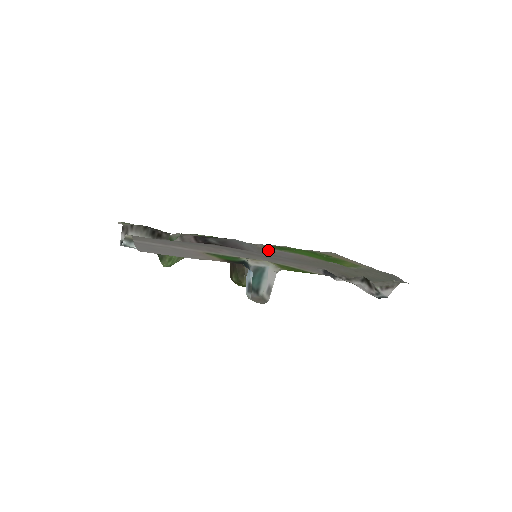
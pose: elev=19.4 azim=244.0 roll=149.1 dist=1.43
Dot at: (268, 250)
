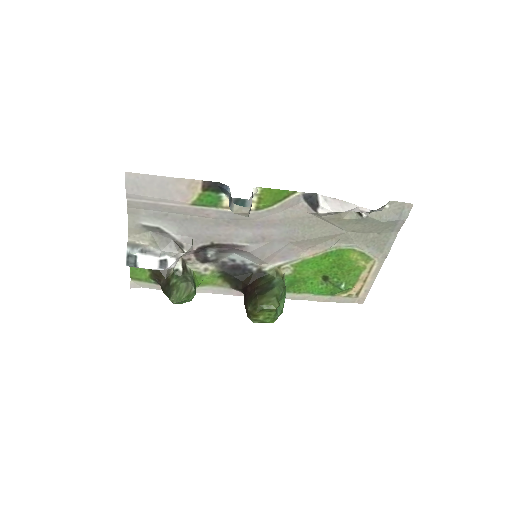
Dot at: (270, 260)
